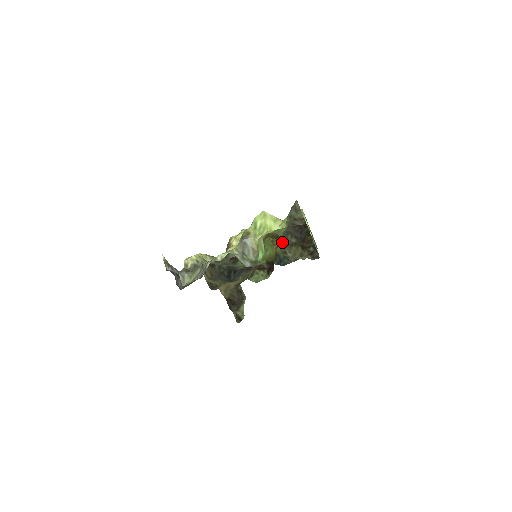
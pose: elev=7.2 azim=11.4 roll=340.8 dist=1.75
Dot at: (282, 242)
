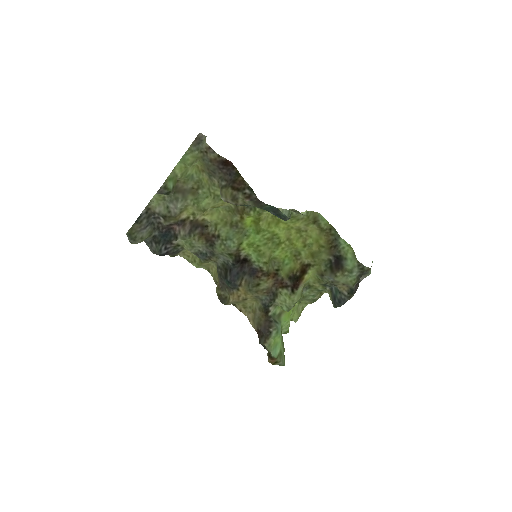
Dot at: occluded
